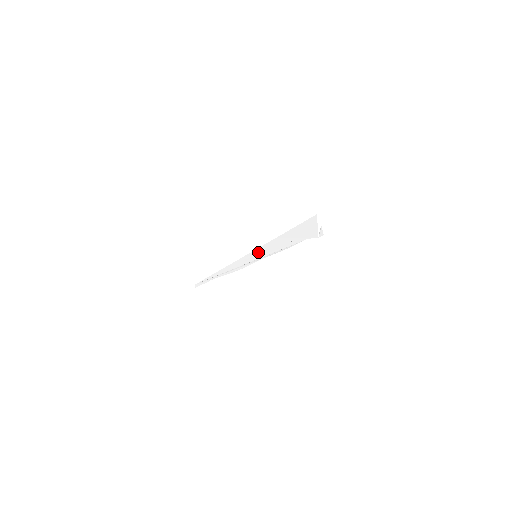
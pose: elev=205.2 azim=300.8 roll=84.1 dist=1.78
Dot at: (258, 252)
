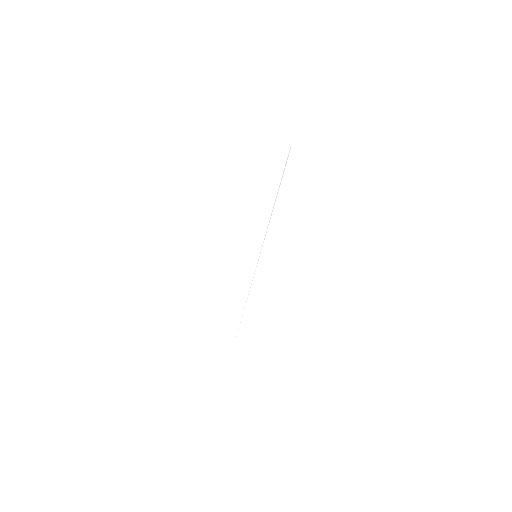
Dot at: occluded
